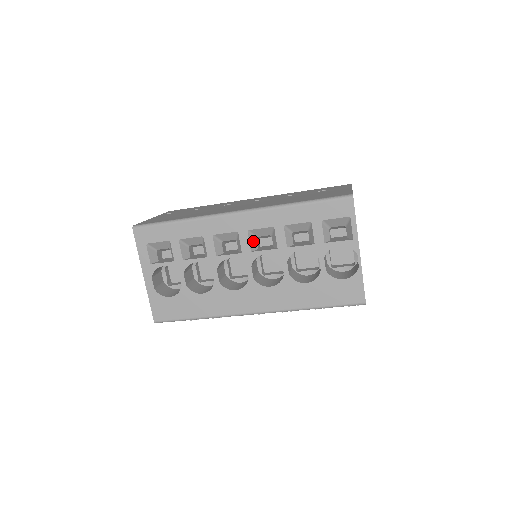
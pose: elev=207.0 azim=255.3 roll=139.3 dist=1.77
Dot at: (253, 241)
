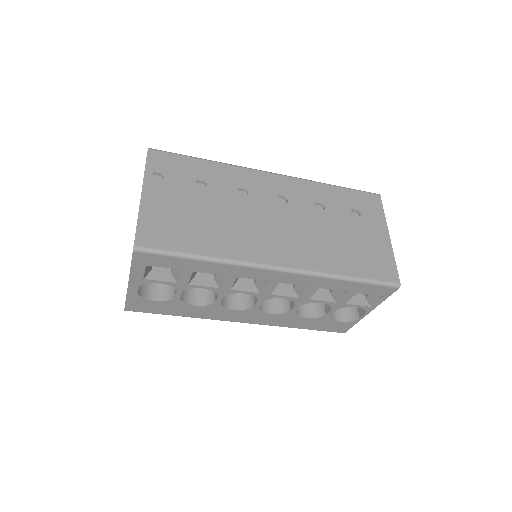
Dot at: occluded
